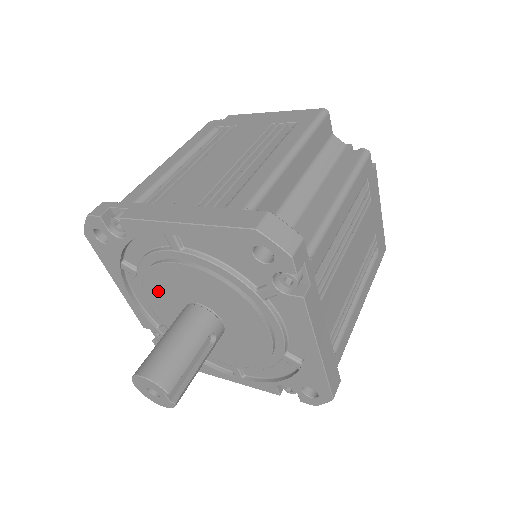
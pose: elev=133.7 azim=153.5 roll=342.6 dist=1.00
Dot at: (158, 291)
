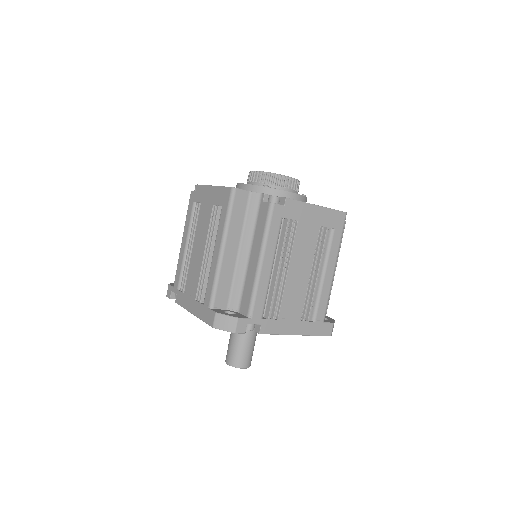
Dot at: occluded
